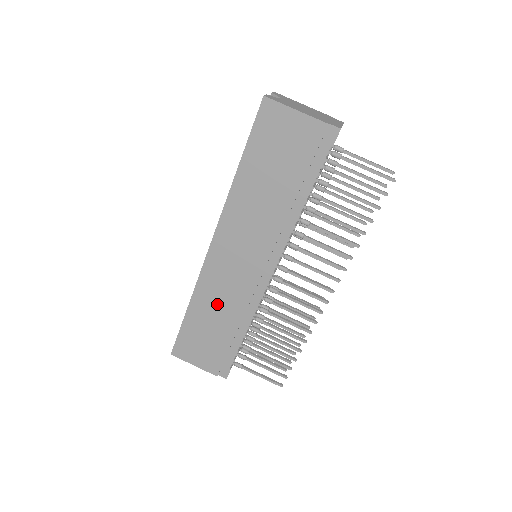
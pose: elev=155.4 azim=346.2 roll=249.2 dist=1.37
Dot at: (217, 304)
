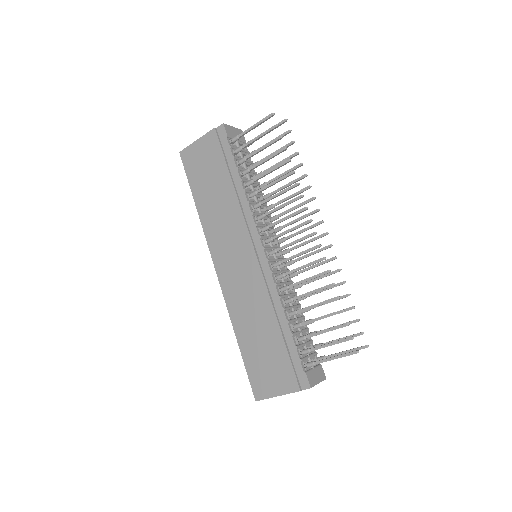
Dot at: (250, 313)
